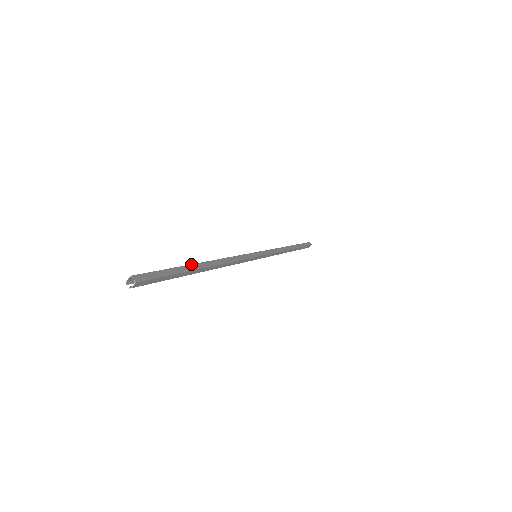
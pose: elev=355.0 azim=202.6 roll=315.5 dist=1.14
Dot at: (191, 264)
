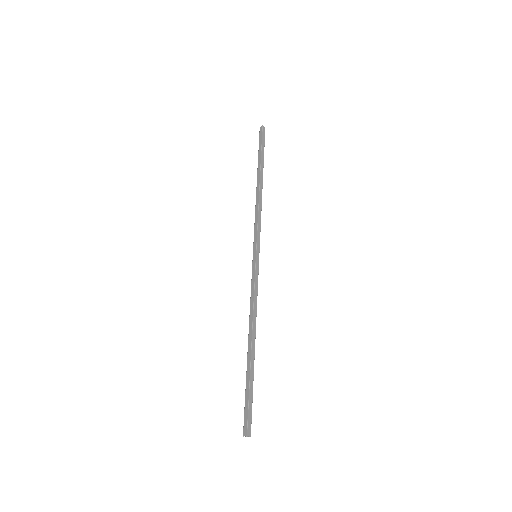
Dot at: (250, 364)
